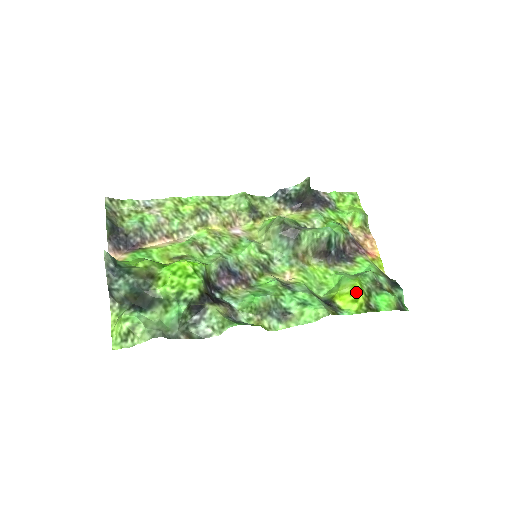
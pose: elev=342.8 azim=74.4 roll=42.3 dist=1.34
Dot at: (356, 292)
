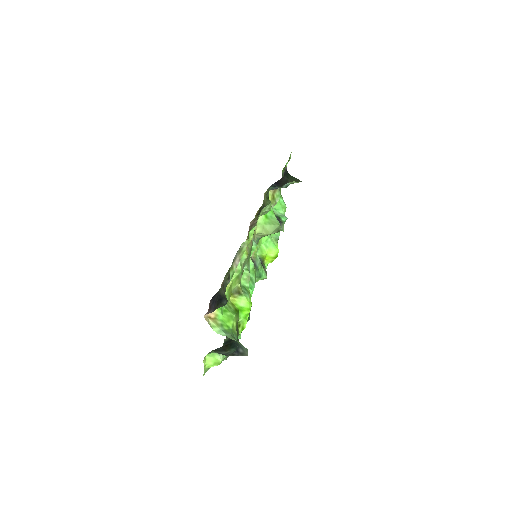
Dot at: occluded
